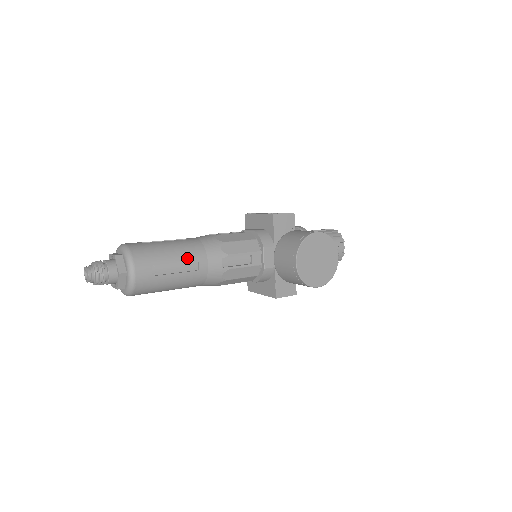
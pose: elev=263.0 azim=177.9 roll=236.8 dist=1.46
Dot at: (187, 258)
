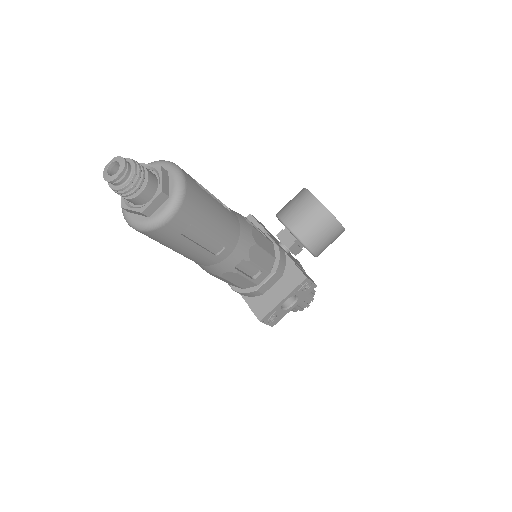
Dot at: (214, 197)
